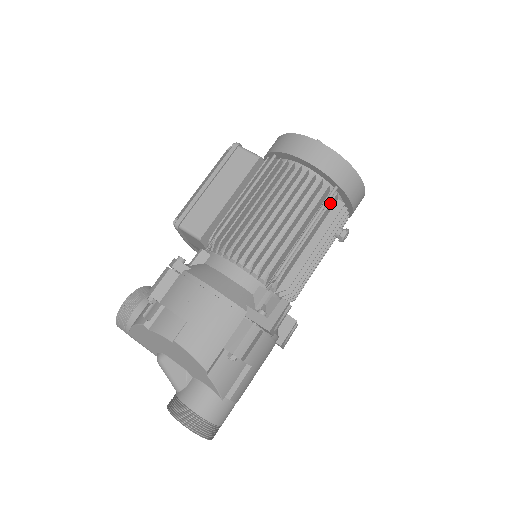
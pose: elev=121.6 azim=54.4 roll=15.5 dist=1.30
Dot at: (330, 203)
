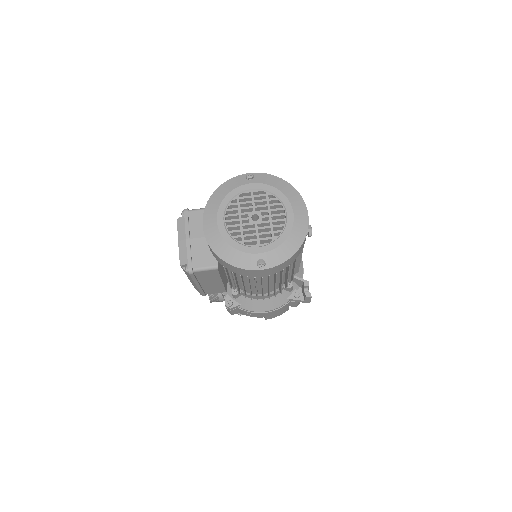
Dot at: (296, 262)
